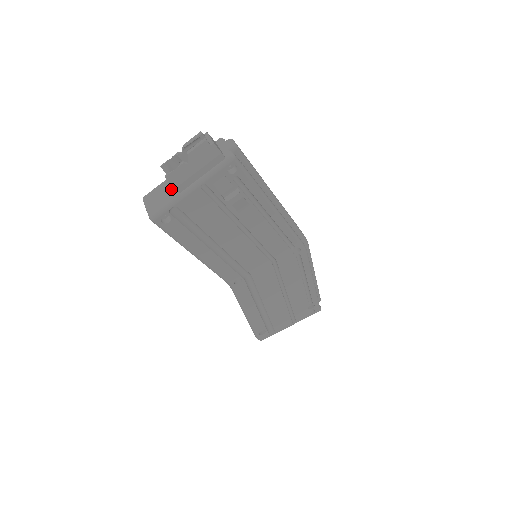
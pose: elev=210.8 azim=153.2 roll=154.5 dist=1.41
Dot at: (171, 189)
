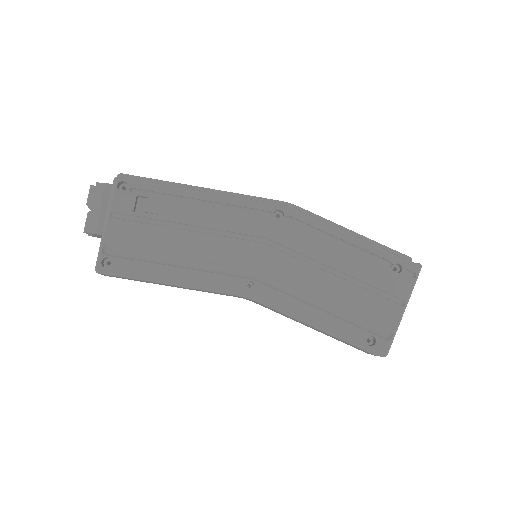
Dot at: occluded
